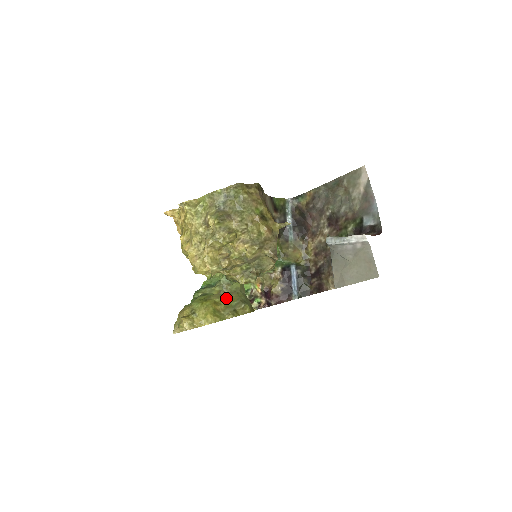
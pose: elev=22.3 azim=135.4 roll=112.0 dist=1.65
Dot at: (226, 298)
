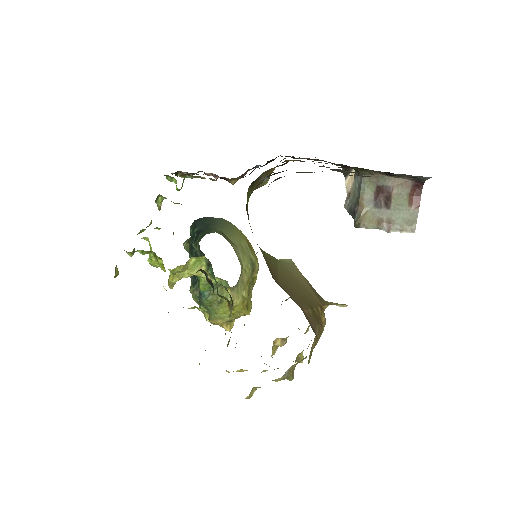
Dot at: (244, 290)
